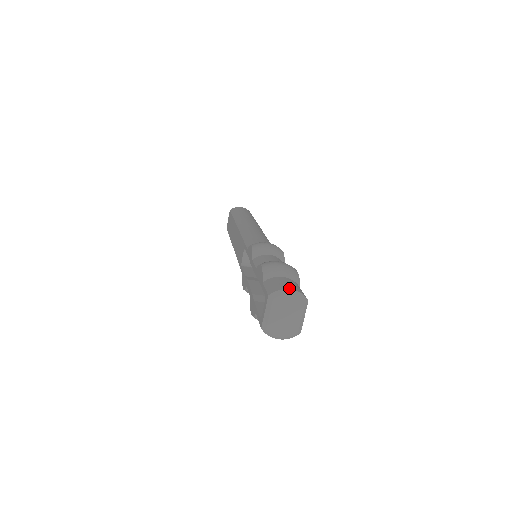
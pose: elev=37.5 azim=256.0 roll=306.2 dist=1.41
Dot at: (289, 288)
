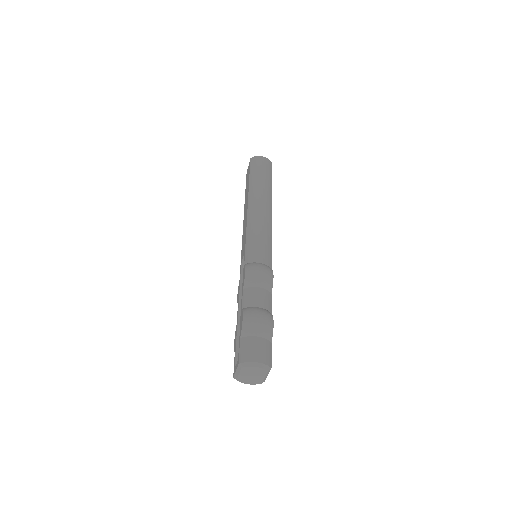
Dot at: (256, 360)
